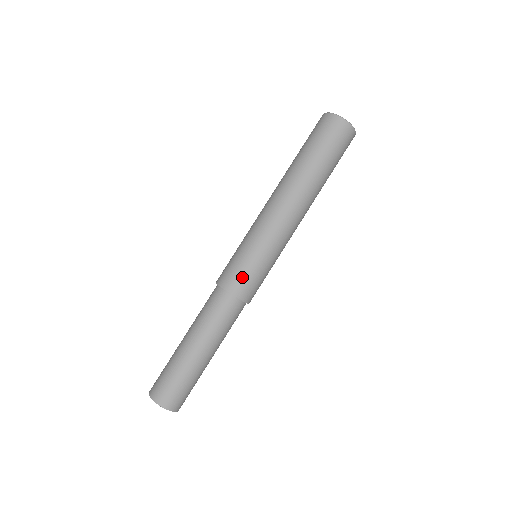
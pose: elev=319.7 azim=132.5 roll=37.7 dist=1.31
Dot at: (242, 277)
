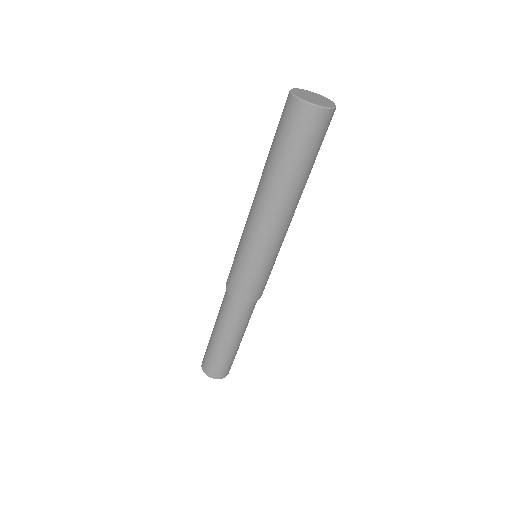
Dot at: (233, 278)
